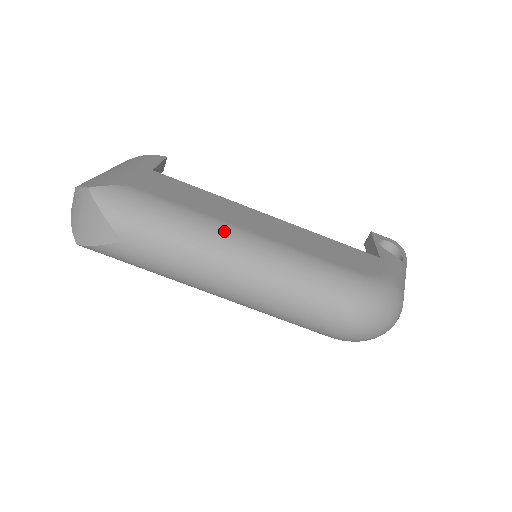
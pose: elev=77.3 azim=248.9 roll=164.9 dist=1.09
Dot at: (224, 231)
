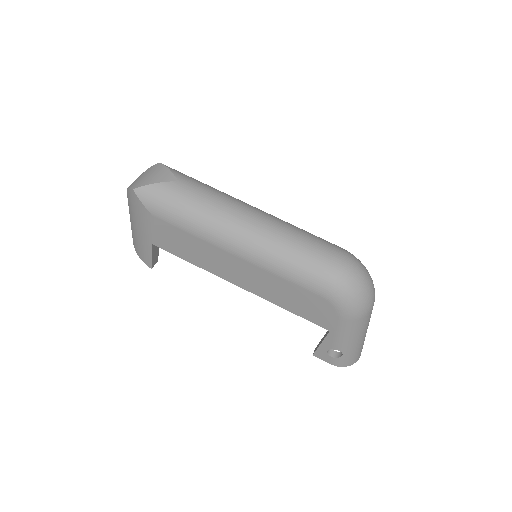
Dot at: occluded
